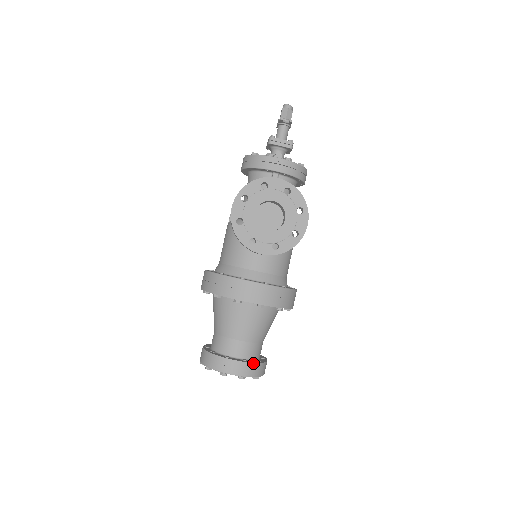
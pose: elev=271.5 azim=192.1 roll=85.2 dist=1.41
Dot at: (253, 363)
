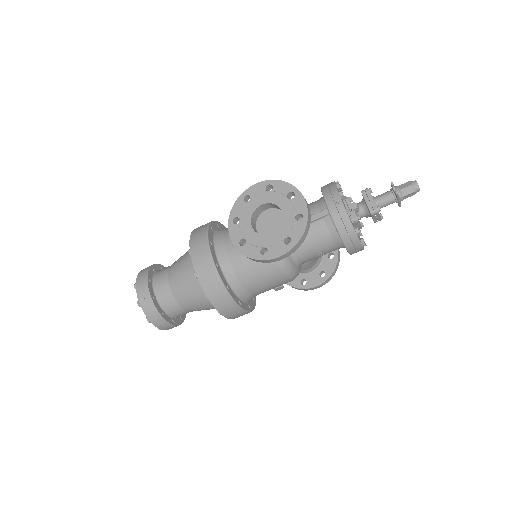
Dot at: (154, 305)
